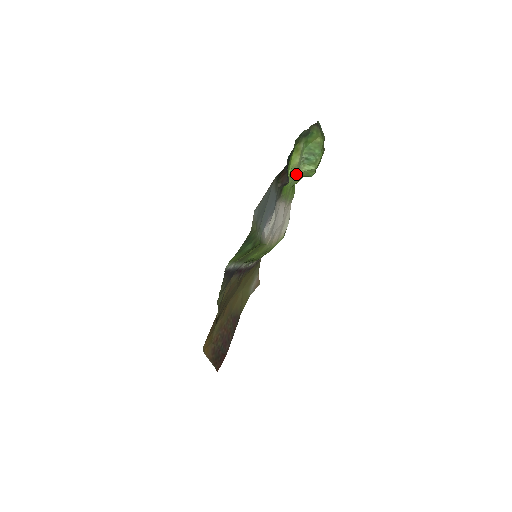
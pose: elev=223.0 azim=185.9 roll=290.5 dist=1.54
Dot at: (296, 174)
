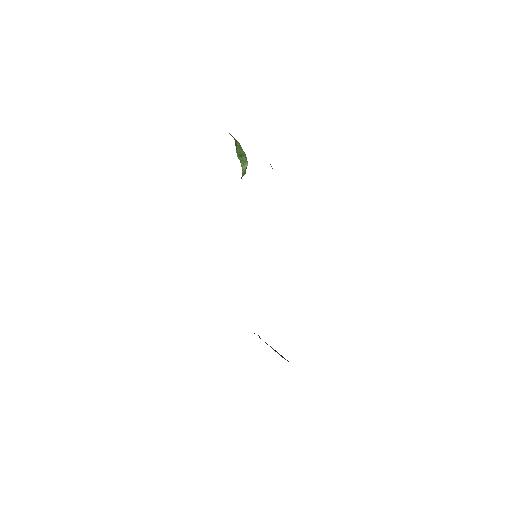
Dot at: occluded
